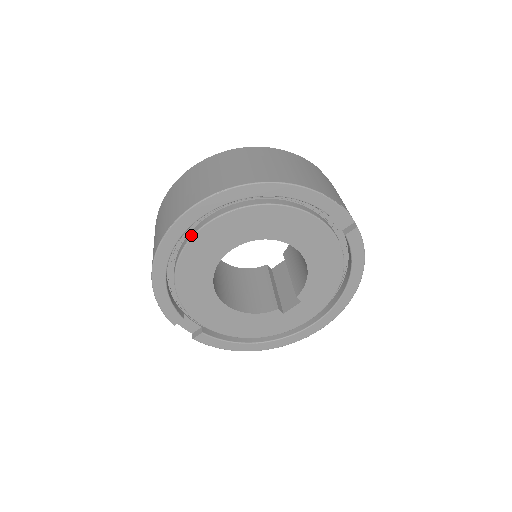
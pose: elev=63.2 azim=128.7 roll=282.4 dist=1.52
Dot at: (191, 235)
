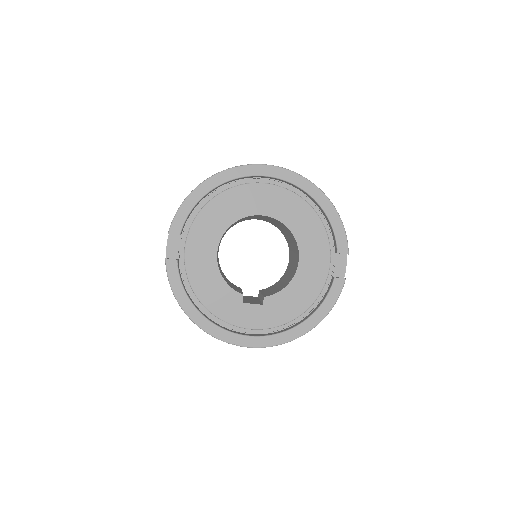
Dot at: occluded
